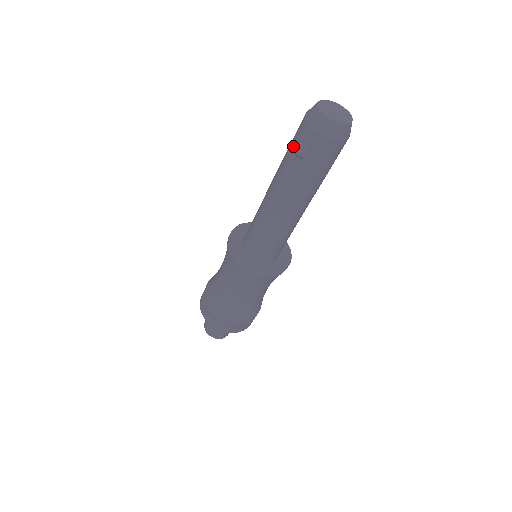
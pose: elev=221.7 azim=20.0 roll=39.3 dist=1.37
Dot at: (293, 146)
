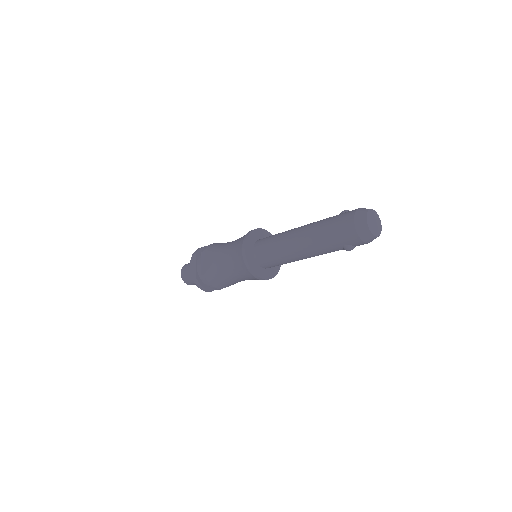
Dot at: (342, 245)
